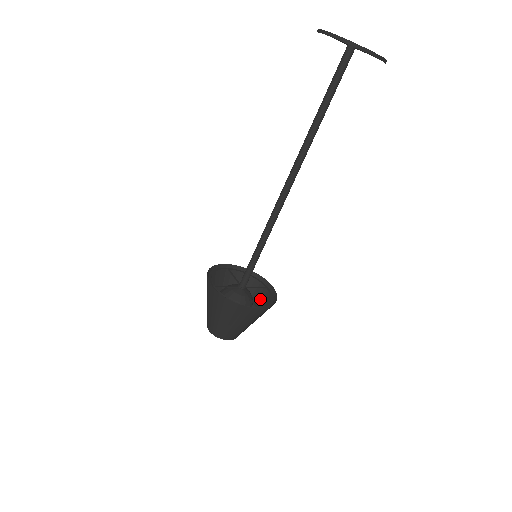
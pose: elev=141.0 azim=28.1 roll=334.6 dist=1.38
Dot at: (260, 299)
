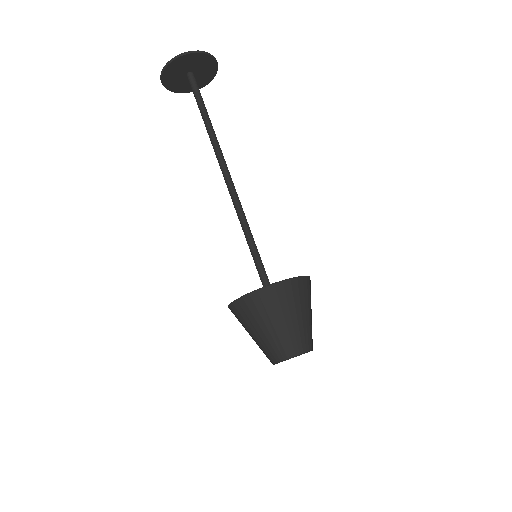
Dot at: (308, 299)
